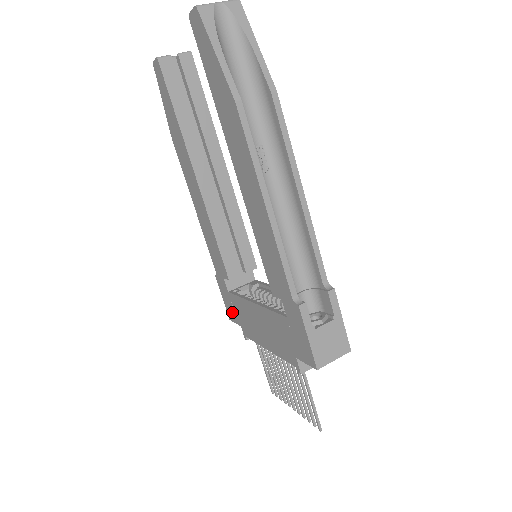
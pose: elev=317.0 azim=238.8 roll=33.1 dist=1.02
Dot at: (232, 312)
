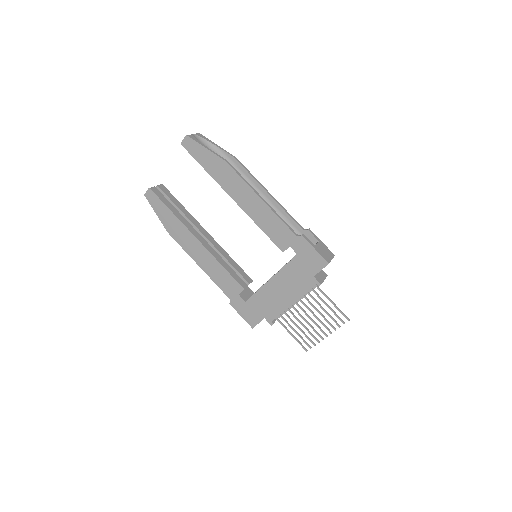
Dot at: (253, 316)
